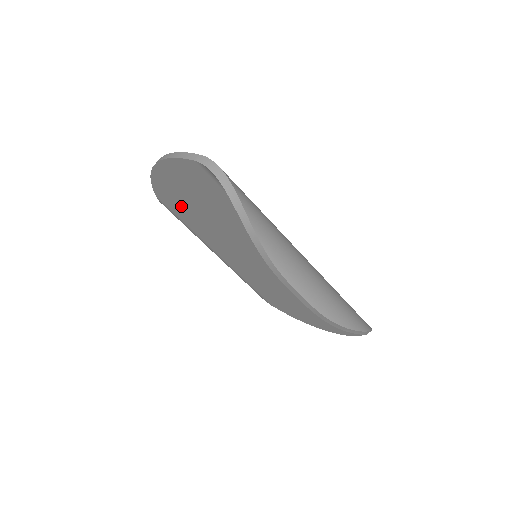
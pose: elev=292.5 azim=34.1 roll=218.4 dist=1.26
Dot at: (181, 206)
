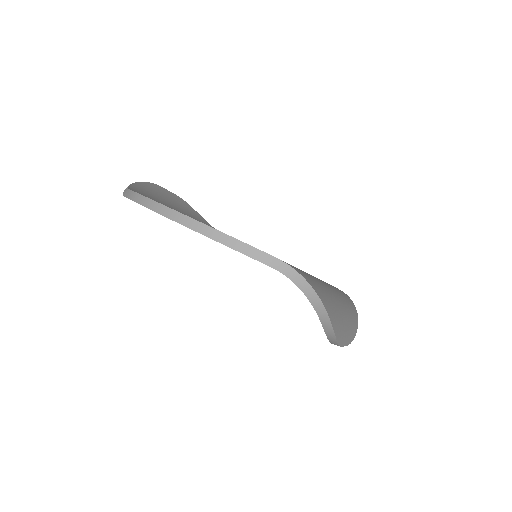
Dot at: occluded
